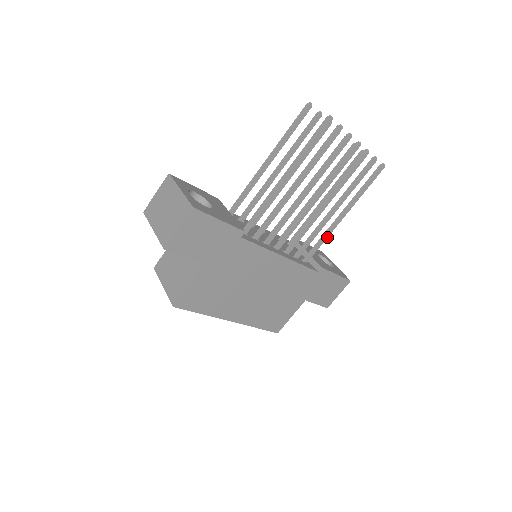
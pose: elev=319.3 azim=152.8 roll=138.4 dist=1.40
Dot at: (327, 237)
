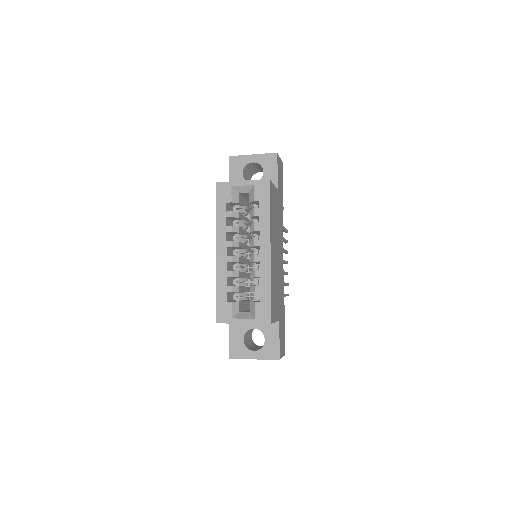
Dot at: occluded
